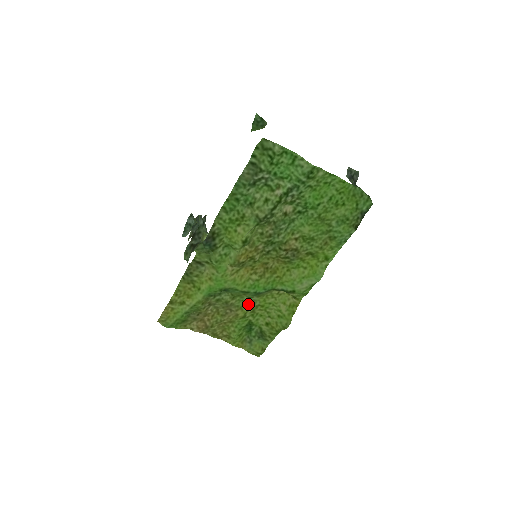
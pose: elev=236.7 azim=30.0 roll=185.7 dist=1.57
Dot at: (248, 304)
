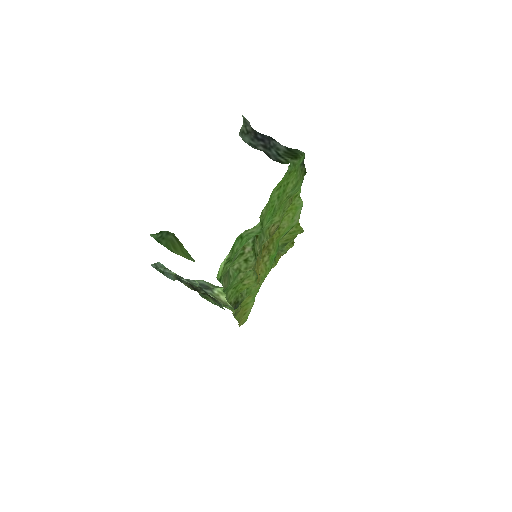
Dot at: occluded
